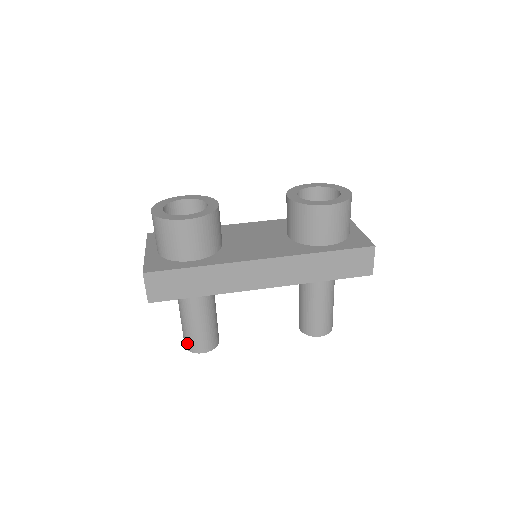
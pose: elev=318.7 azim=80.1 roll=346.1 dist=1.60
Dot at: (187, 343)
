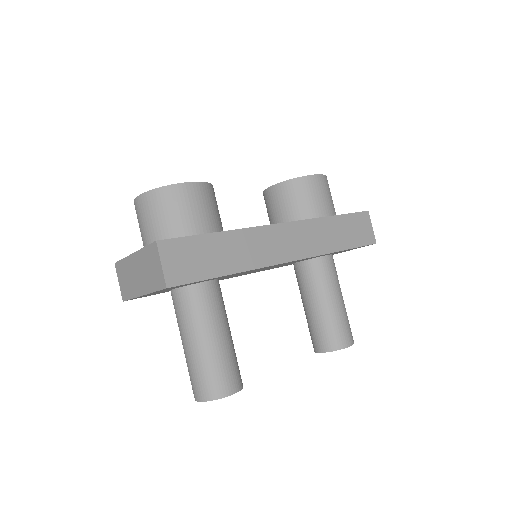
Dot at: (206, 387)
